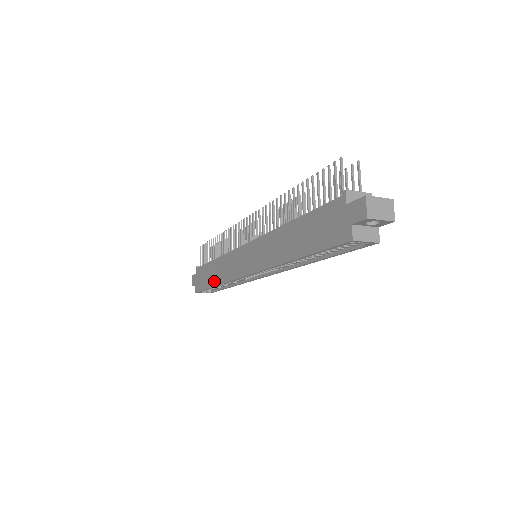
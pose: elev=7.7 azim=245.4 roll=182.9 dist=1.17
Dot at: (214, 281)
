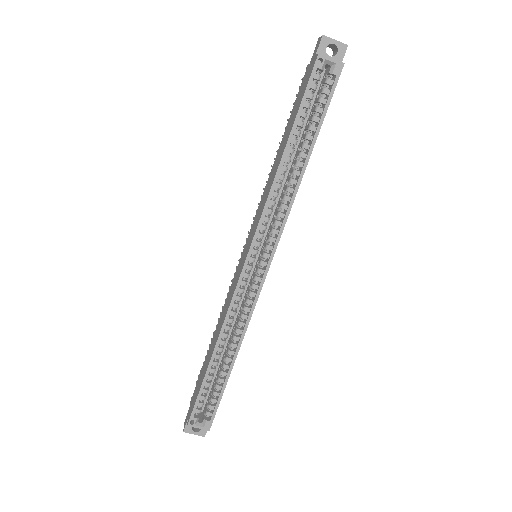
Dot at: (212, 351)
